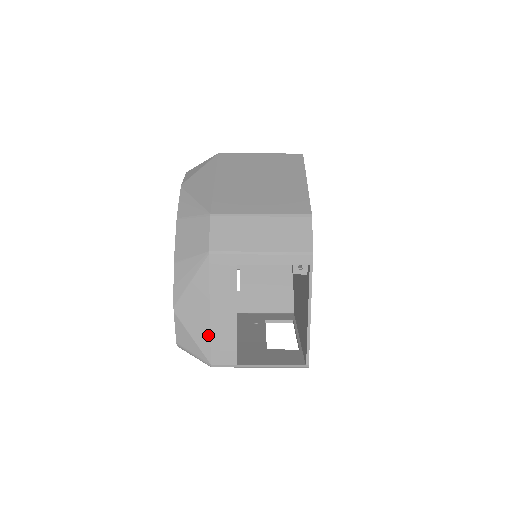
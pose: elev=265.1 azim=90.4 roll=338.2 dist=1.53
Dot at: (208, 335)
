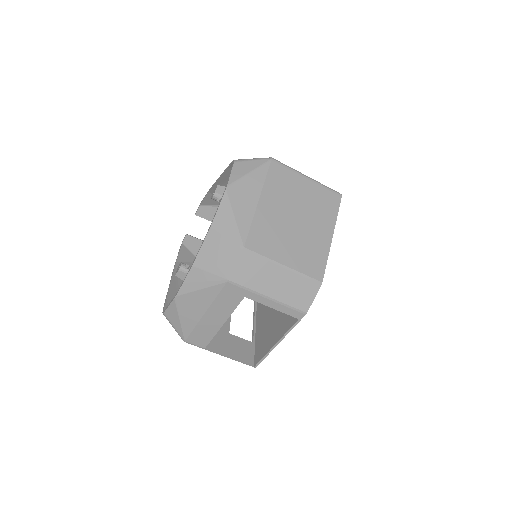
Dot at: (194, 325)
